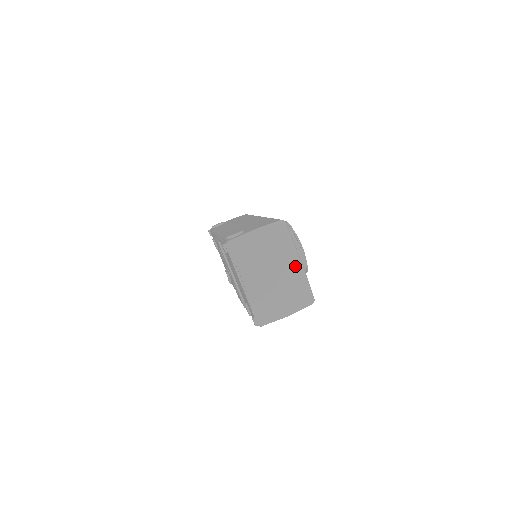
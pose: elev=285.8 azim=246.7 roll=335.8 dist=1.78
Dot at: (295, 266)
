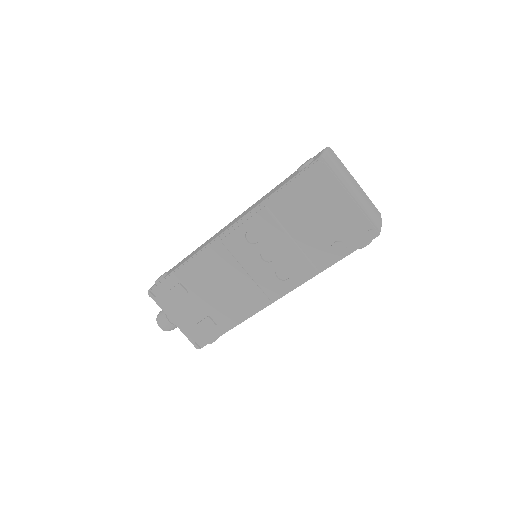
Dot at: (357, 183)
